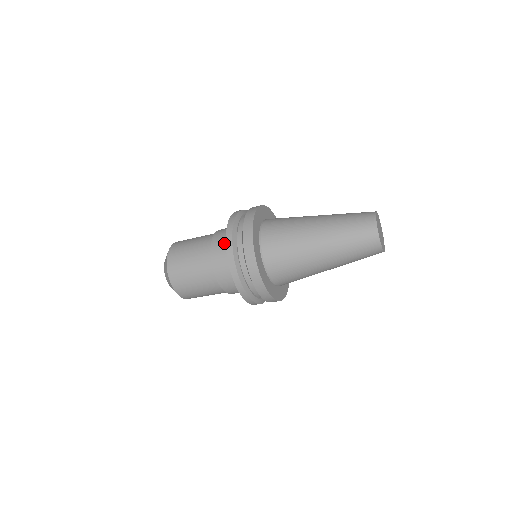
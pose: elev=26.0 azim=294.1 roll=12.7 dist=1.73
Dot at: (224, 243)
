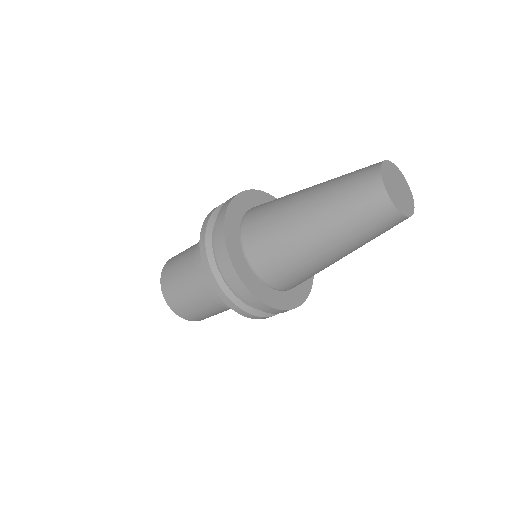
Dot at: occluded
